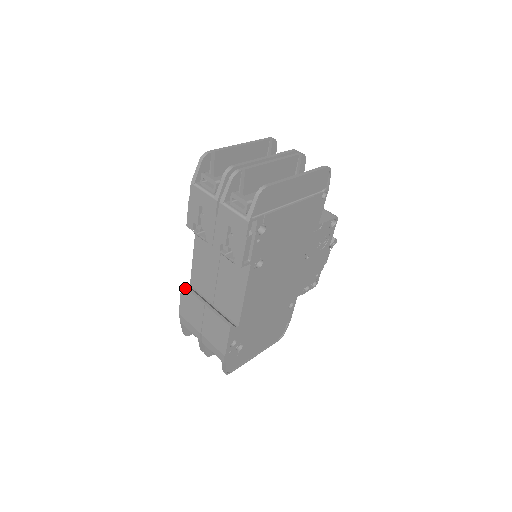
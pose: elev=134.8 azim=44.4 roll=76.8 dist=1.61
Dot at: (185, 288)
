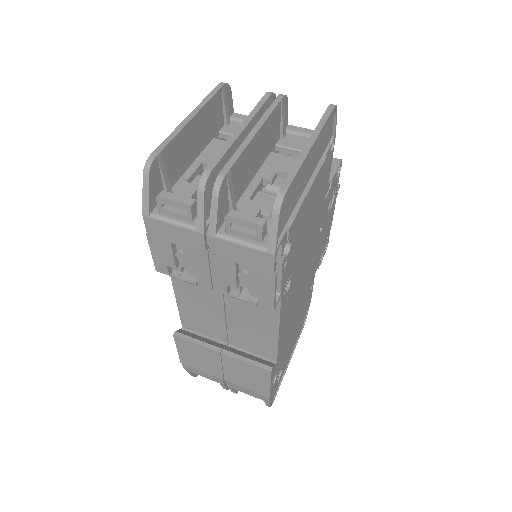
Dot at: (181, 339)
